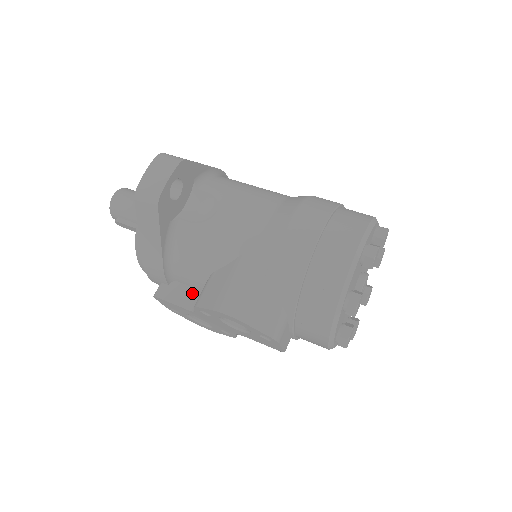
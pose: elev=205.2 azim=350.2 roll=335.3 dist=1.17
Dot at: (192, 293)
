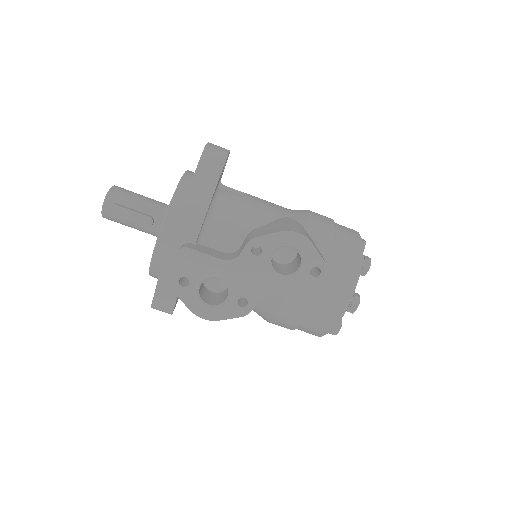
Dot at: (221, 253)
